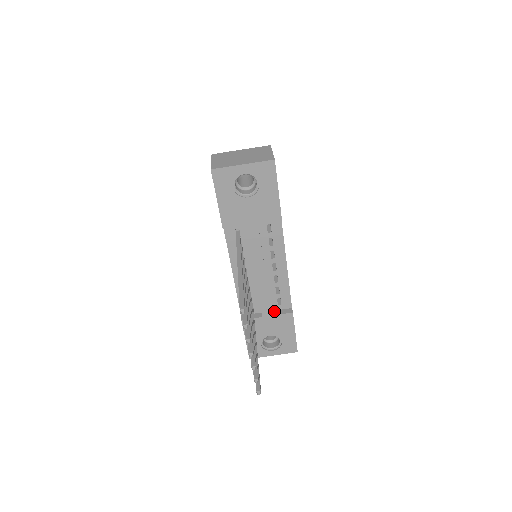
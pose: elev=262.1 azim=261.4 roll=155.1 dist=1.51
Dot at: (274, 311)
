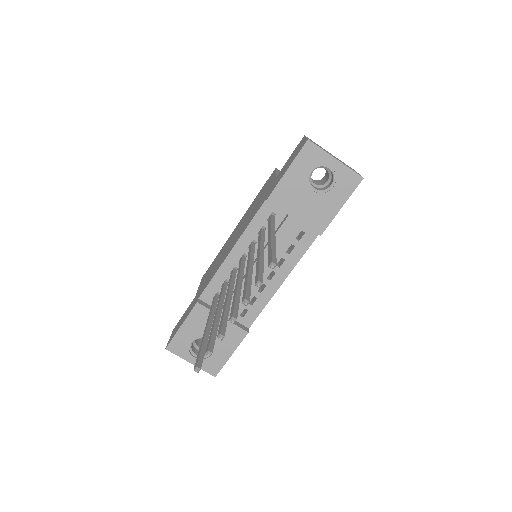
Dot at: occluded
